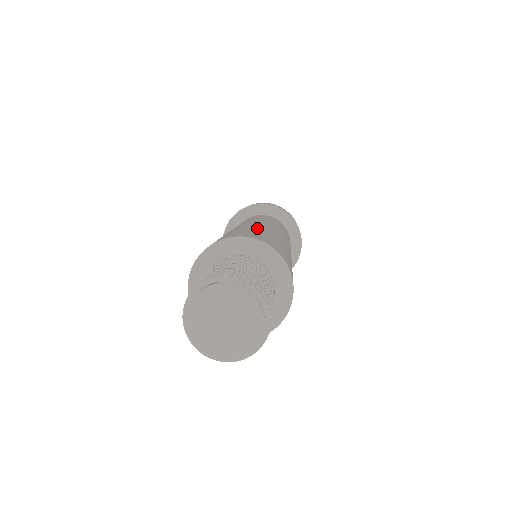
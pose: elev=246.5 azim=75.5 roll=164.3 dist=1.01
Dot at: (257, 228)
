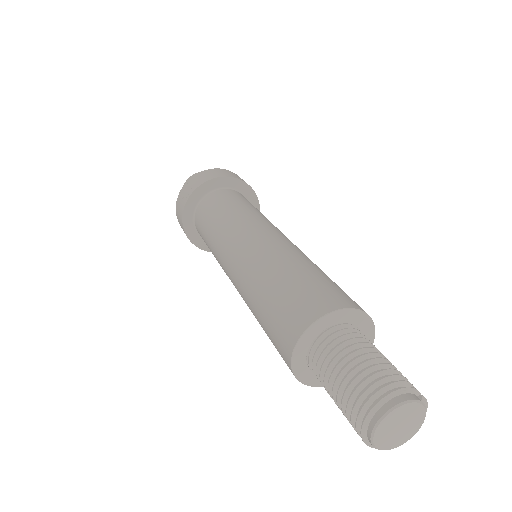
Dot at: occluded
